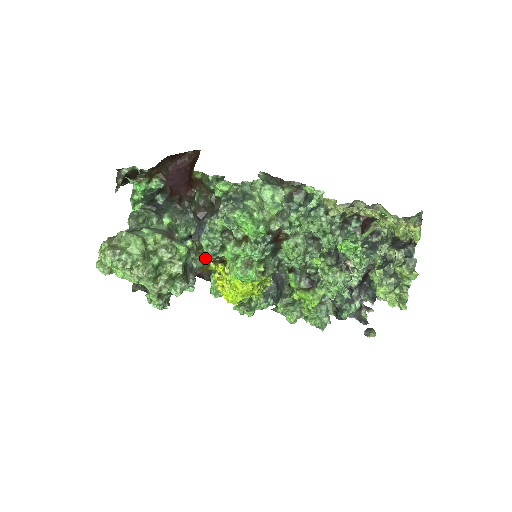
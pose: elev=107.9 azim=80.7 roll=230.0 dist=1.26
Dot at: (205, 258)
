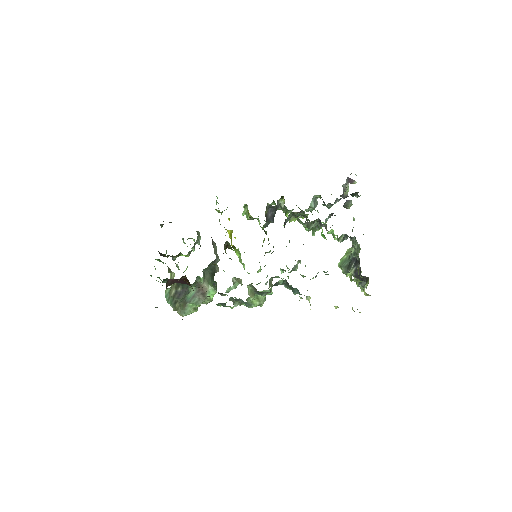
Dot at: occluded
